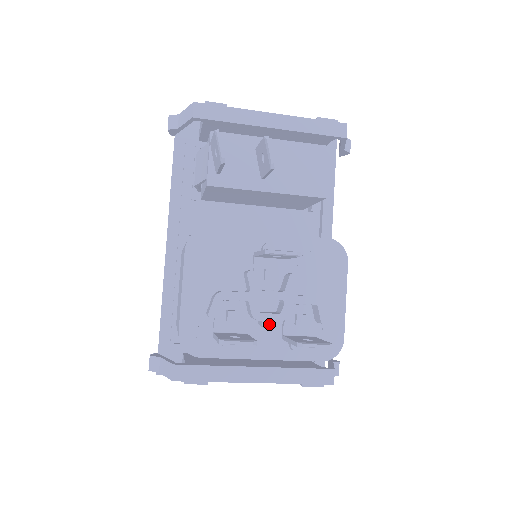
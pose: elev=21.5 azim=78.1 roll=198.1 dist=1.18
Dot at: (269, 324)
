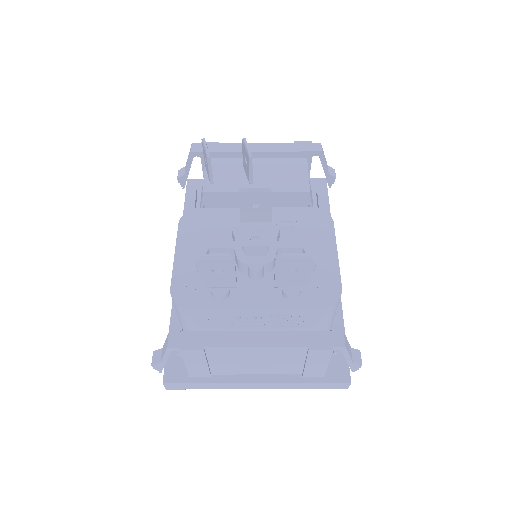
Dot at: (255, 266)
